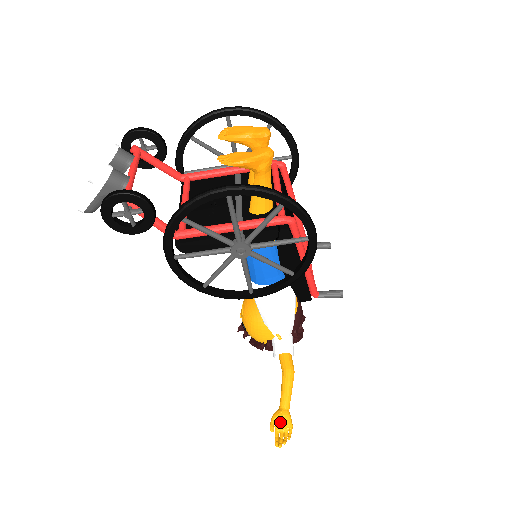
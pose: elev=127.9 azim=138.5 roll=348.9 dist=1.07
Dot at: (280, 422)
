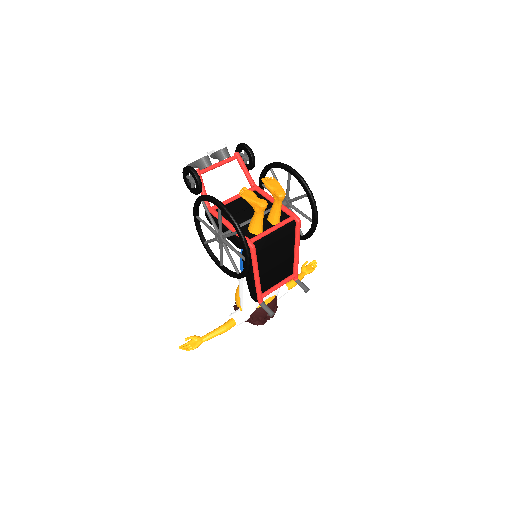
Dot at: (193, 341)
